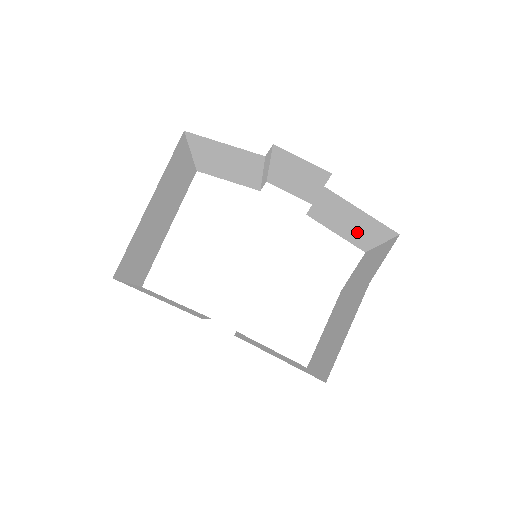
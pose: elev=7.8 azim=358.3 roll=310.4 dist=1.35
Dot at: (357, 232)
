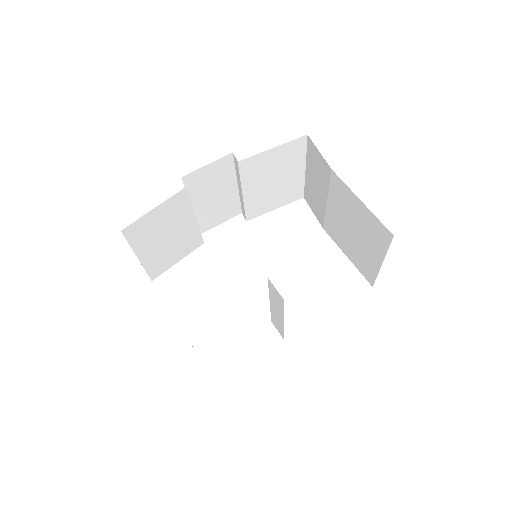
Dot at: (285, 181)
